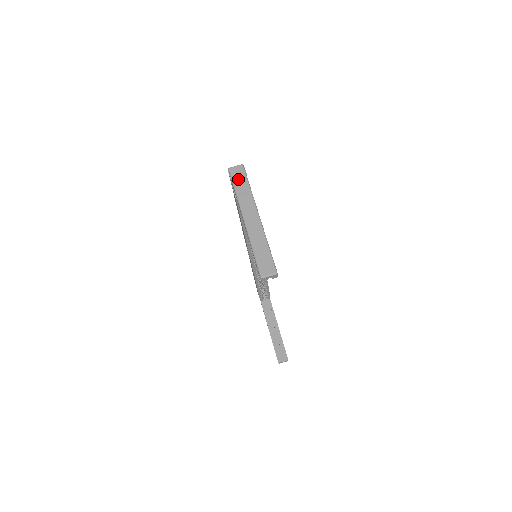
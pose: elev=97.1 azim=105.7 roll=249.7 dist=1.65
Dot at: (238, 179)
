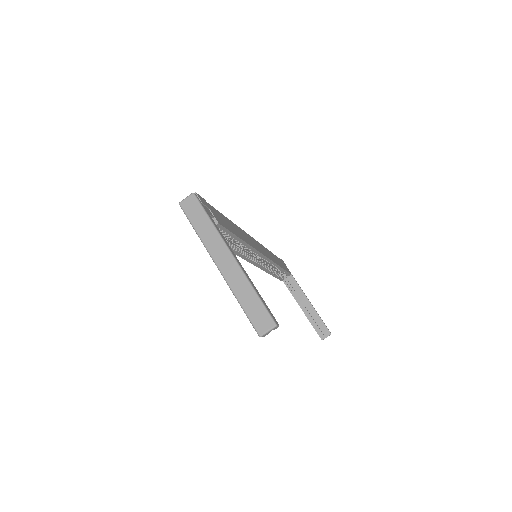
Dot at: (194, 215)
